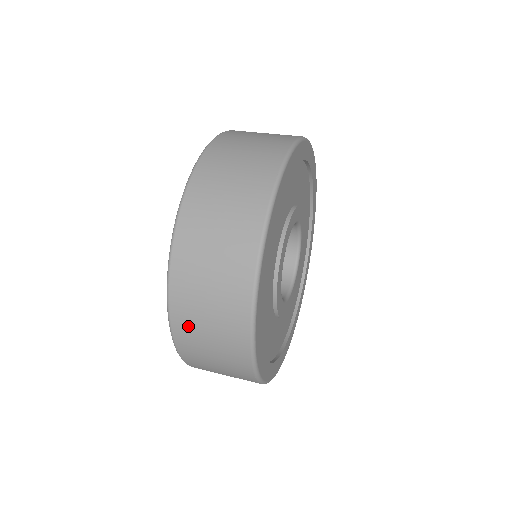
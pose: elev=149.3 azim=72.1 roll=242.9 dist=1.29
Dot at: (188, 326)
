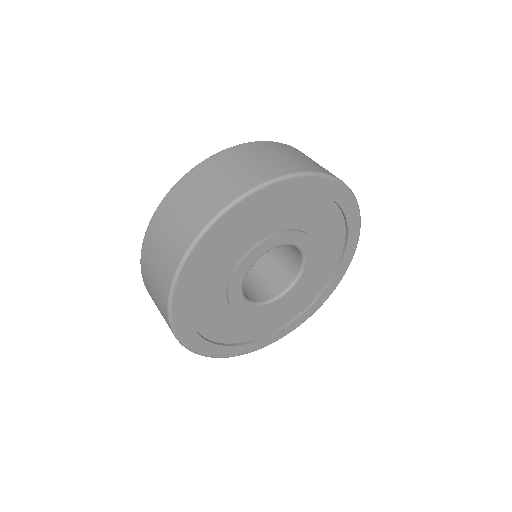
Dot at: (171, 206)
